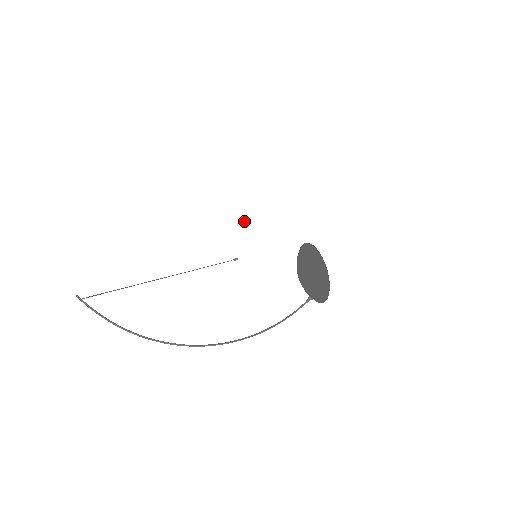
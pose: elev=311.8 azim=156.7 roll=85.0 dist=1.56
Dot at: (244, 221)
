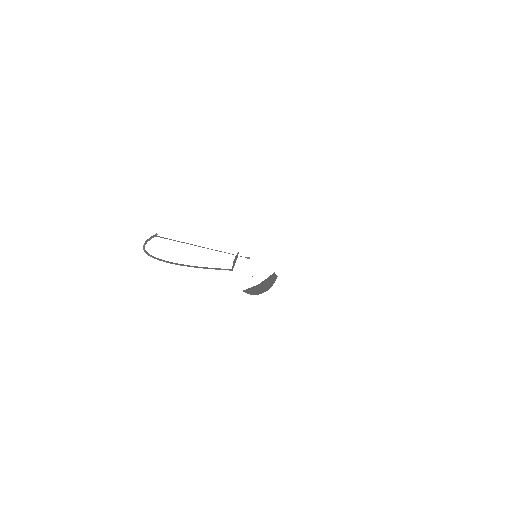
Dot at: (285, 246)
